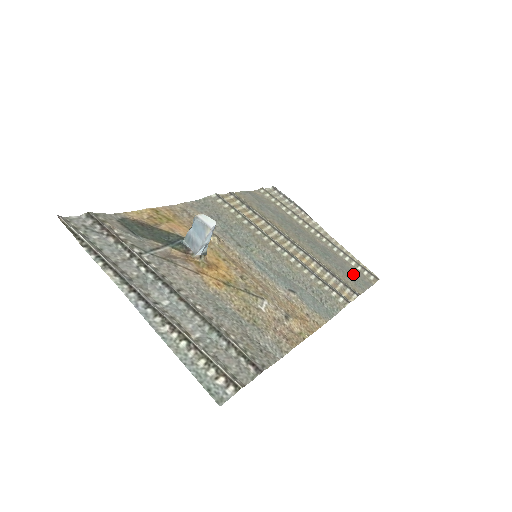
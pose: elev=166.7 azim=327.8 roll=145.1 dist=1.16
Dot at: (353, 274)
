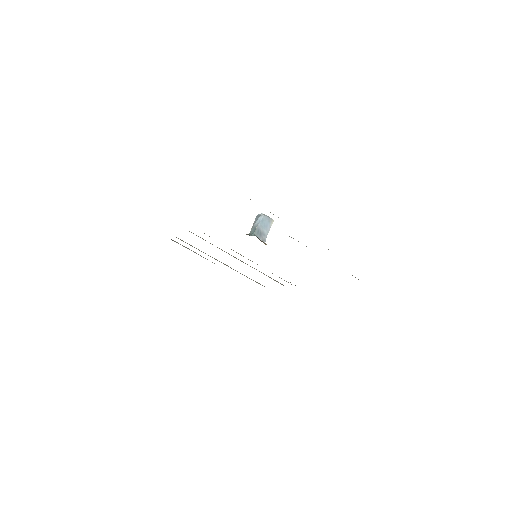
Dot at: occluded
